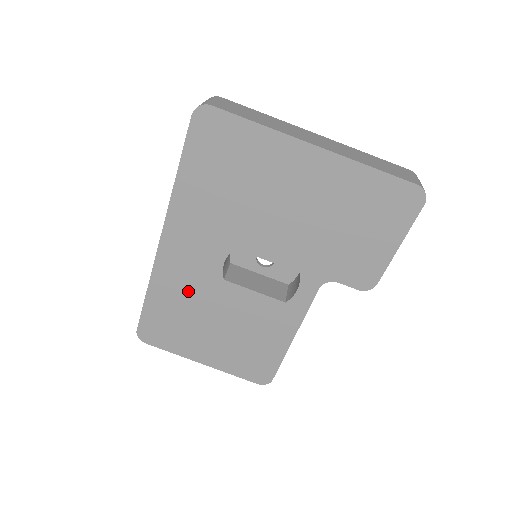
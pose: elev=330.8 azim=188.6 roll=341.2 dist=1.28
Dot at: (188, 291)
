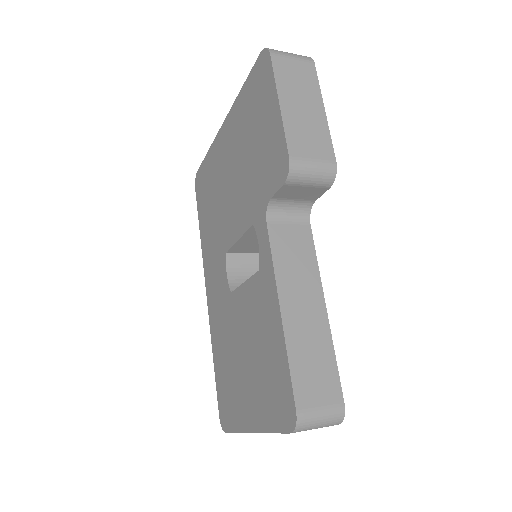
Dot at: (224, 331)
